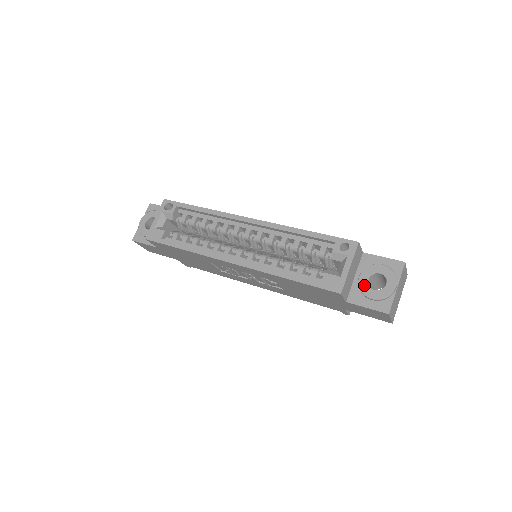
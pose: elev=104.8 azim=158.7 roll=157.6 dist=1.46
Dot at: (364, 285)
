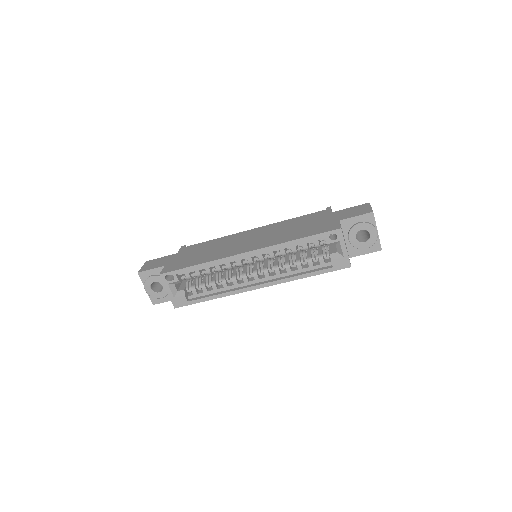
Dot at: (356, 243)
